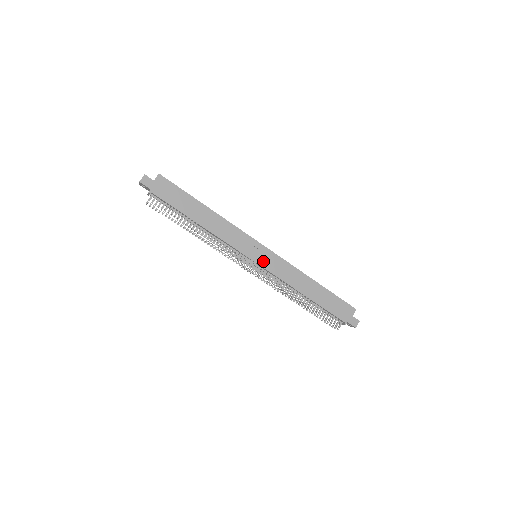
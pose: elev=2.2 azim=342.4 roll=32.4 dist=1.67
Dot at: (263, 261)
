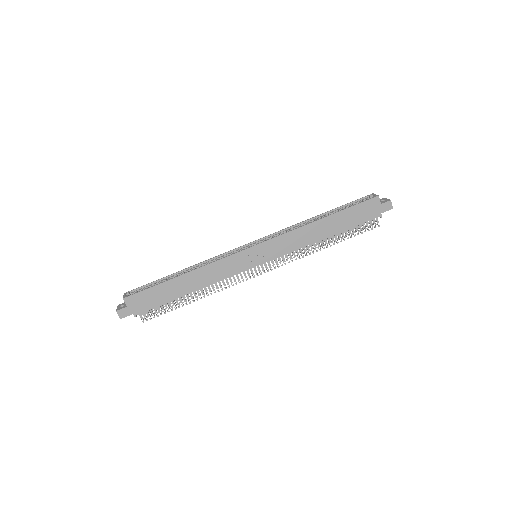
Dot at: (265, 257)
